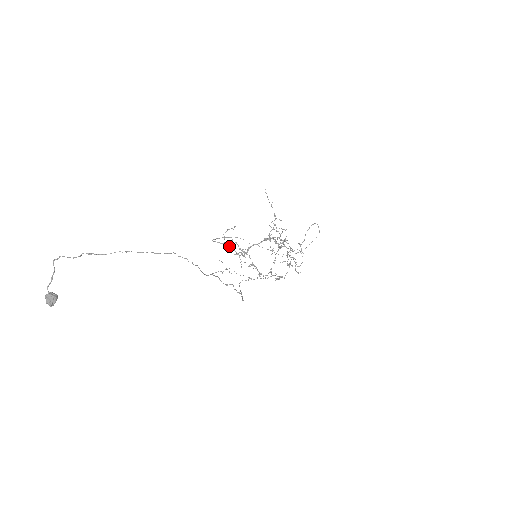
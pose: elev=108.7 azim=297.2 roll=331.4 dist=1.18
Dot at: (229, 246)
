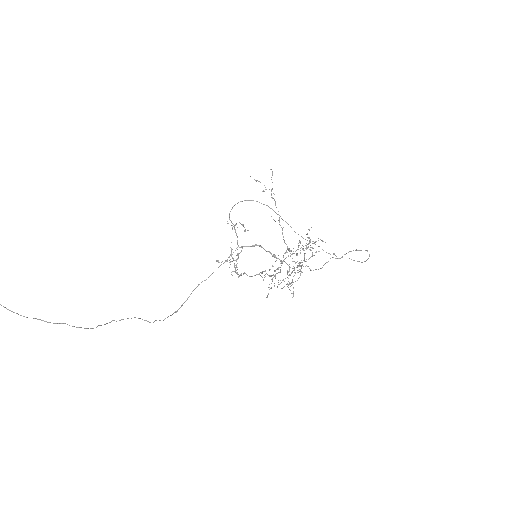
Dot at: occluded
